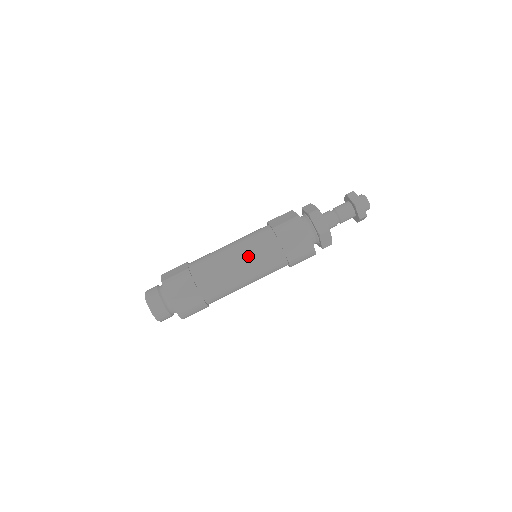
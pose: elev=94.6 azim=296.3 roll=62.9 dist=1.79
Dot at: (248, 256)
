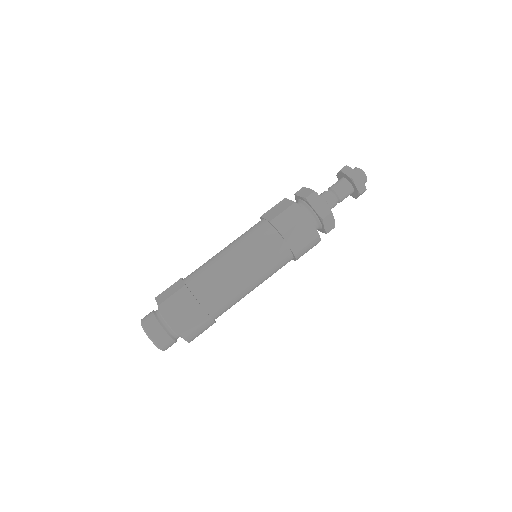
Dot at: (249, 257)
